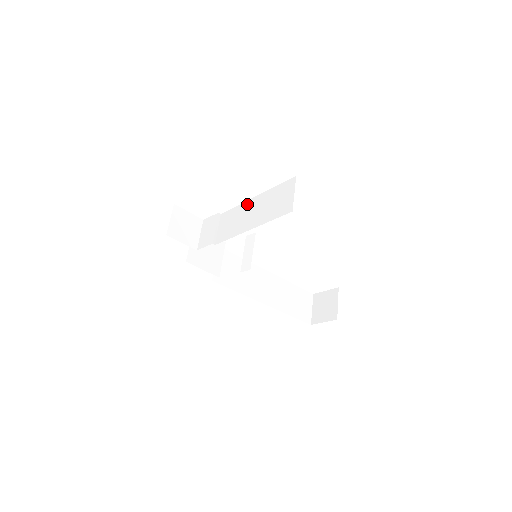
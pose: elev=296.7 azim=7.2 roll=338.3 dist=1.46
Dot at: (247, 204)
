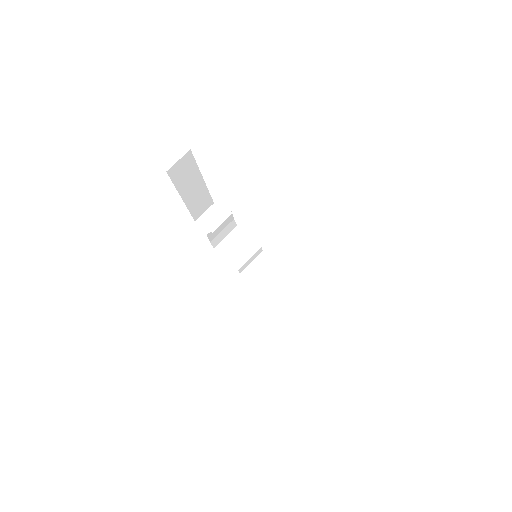
Dot at: occluded
